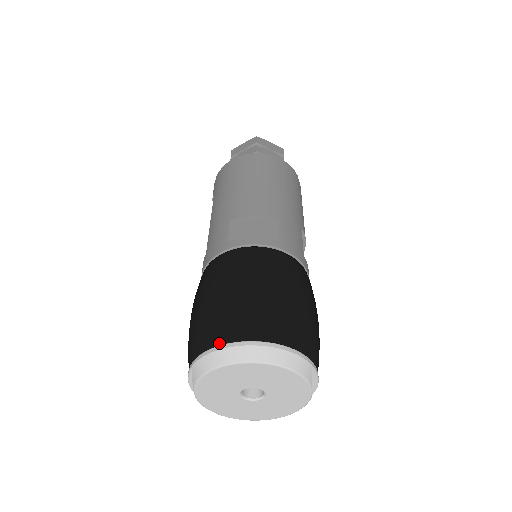
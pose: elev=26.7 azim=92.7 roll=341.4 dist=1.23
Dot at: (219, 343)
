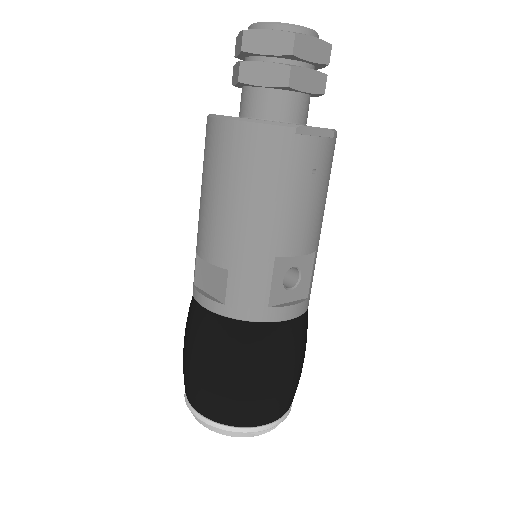
Dot at: (185, 393)
